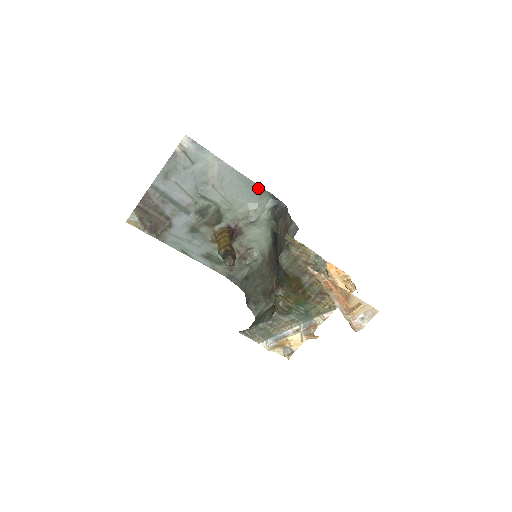
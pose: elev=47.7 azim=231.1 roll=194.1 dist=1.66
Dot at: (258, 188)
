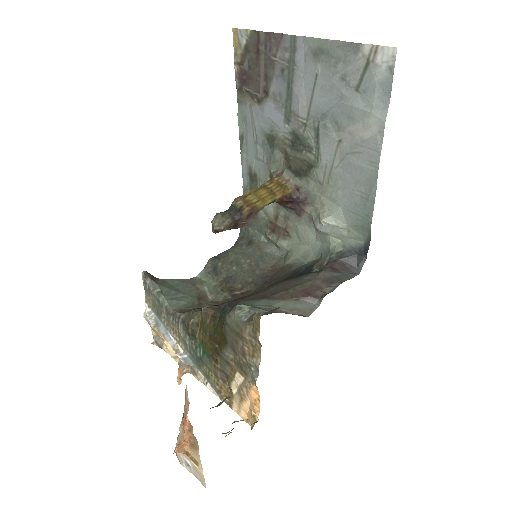
Dot at: (368, 217)
